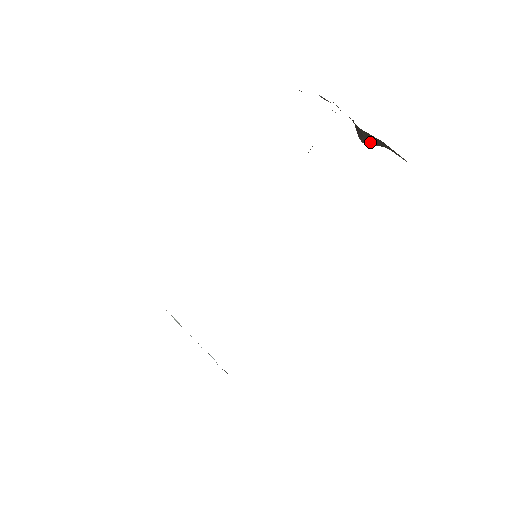
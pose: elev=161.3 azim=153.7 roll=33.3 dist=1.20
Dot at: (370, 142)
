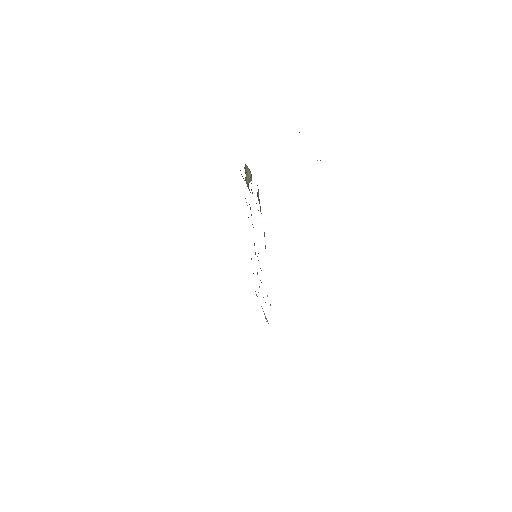
Dot at: occluded
